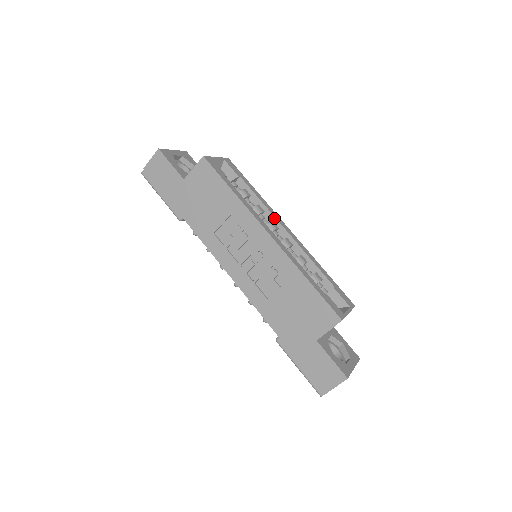
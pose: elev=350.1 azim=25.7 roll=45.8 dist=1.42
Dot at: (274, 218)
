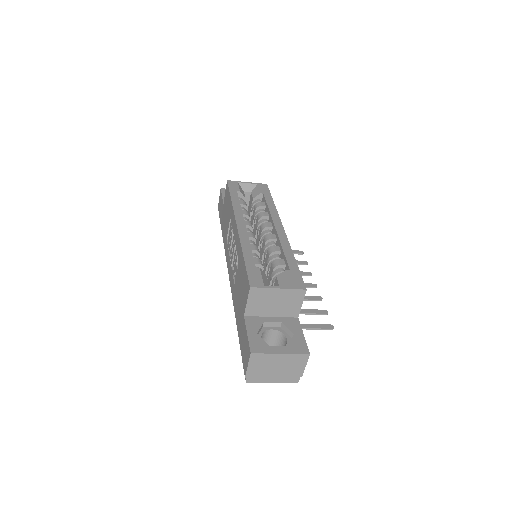
Dot at: (272, 219)
